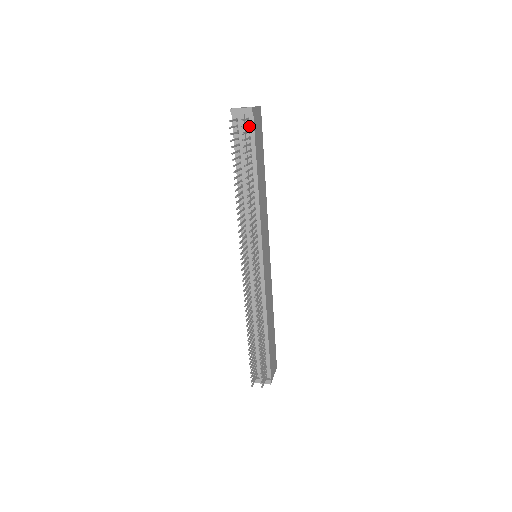
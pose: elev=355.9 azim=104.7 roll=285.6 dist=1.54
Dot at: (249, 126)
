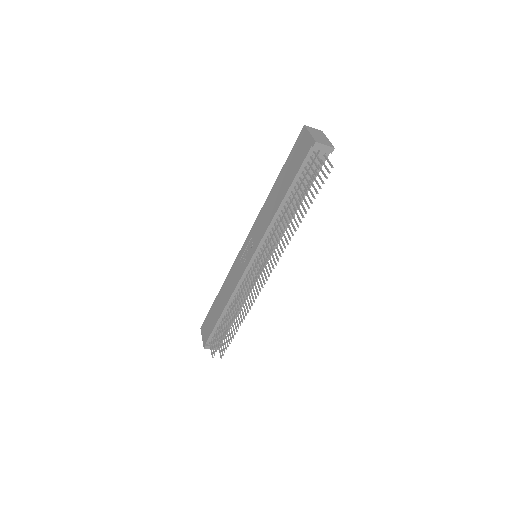
Dot at: occluded
